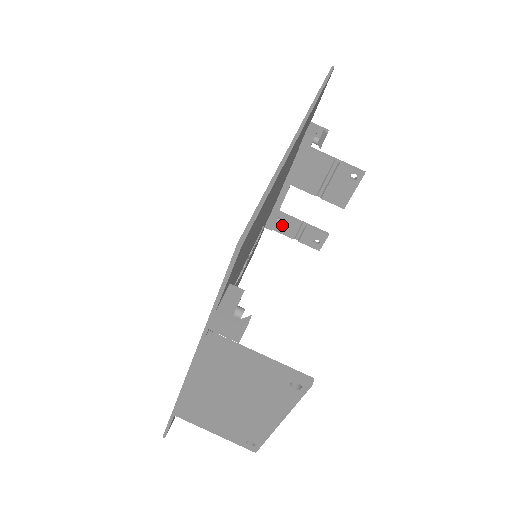
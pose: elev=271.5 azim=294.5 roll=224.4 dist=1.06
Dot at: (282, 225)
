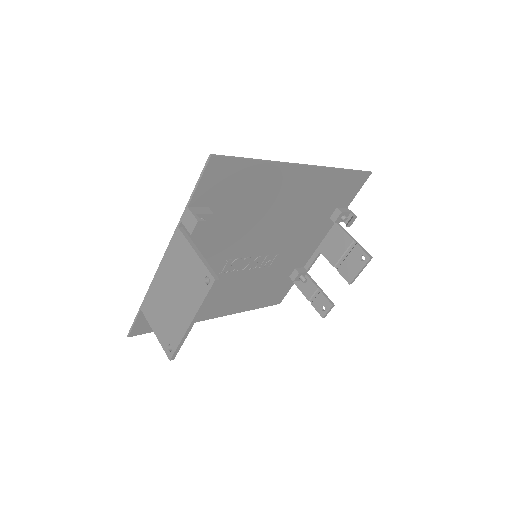
Dot at: (302, 281)
